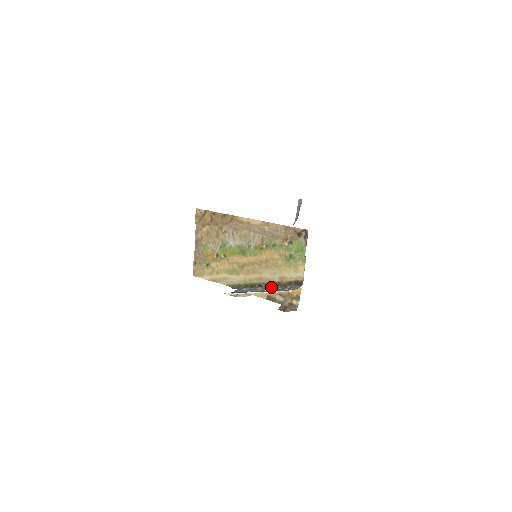
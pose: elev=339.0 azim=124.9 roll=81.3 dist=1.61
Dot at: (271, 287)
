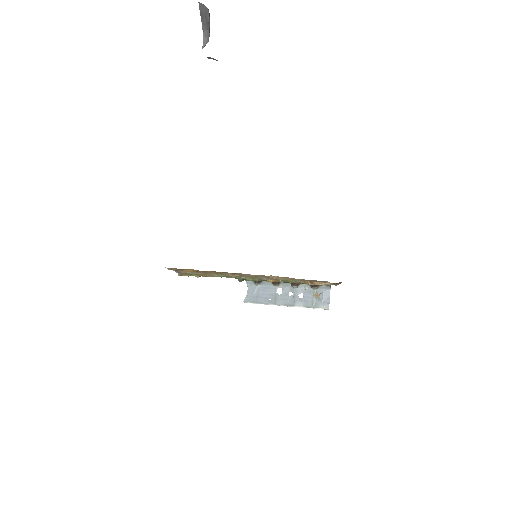
Dot at: (293, 288)
